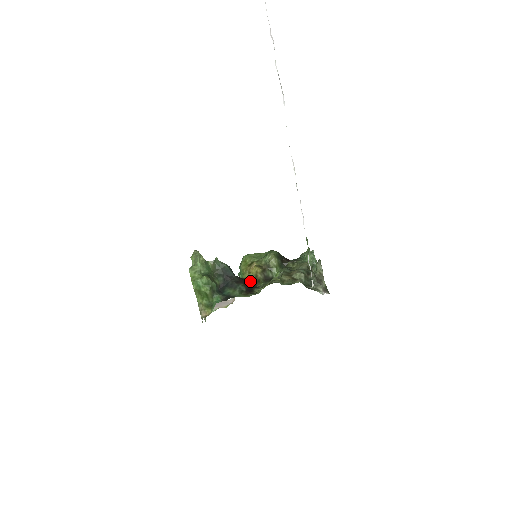
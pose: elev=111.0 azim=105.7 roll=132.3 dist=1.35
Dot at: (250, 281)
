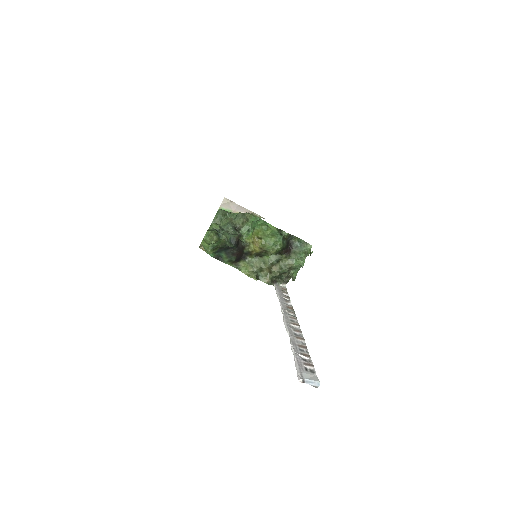
Dot at: (247, 250)
